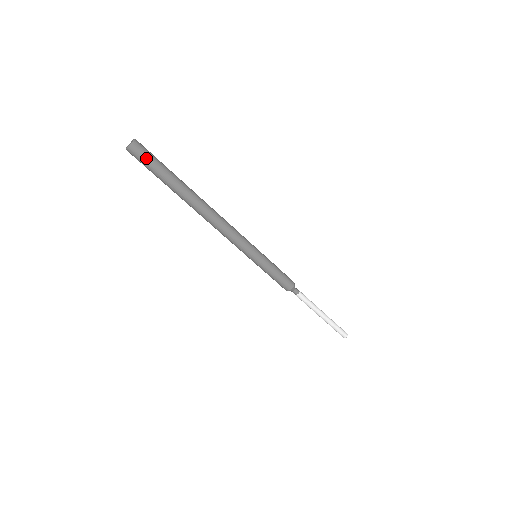
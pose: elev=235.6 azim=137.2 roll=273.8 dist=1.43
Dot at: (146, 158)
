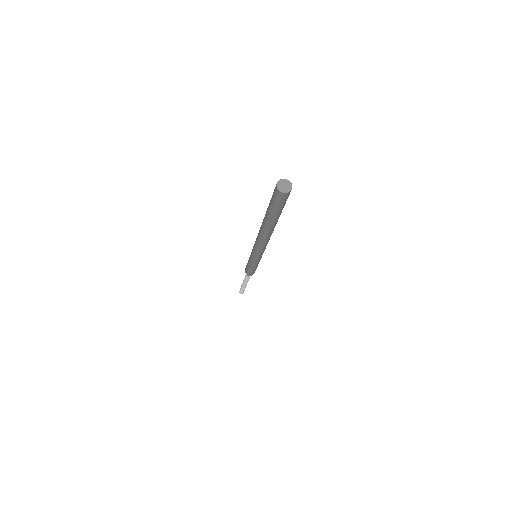
Dot at: (287, 198)
